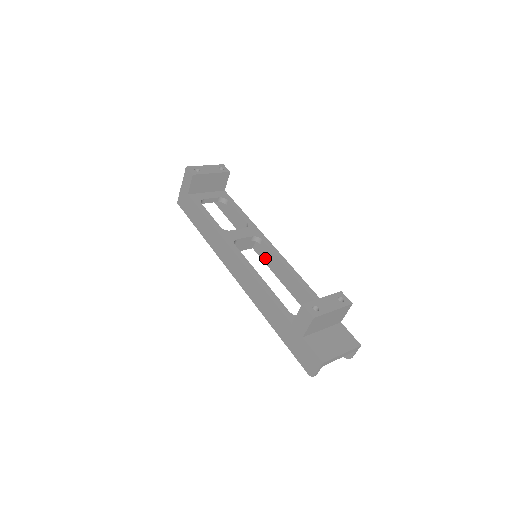
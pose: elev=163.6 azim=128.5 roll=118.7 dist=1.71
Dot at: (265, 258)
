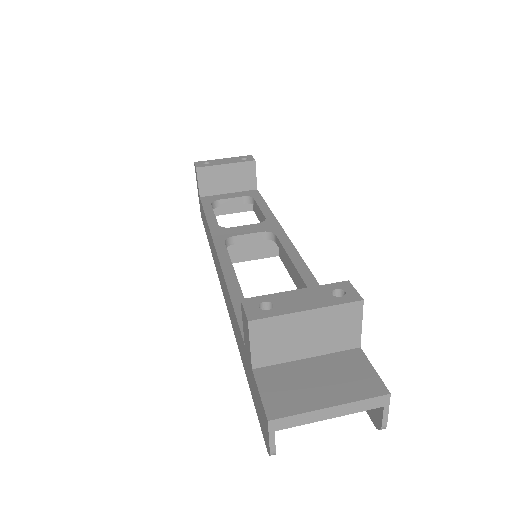
Dot at: (287, 264)
